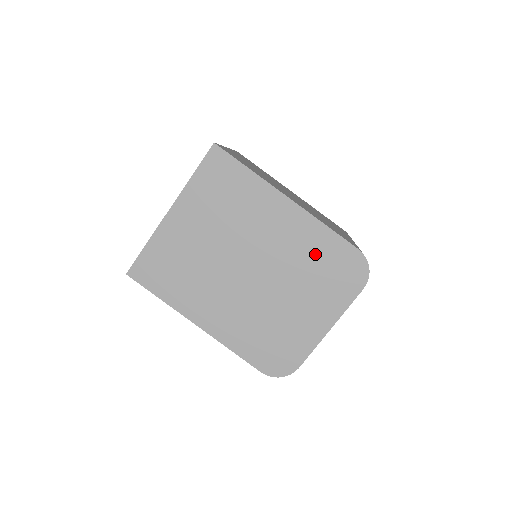
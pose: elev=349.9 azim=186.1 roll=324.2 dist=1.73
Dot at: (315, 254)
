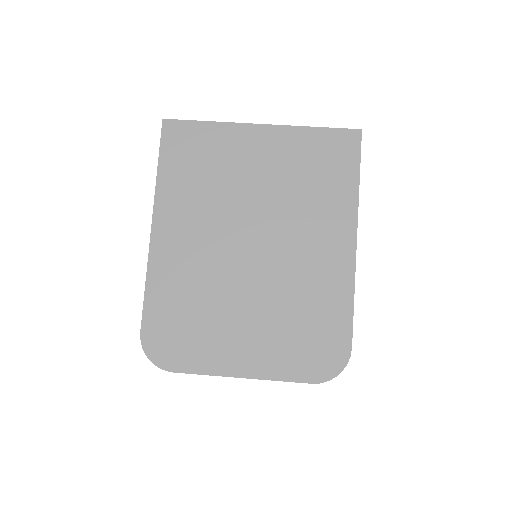
Dot at: (316, 305)
